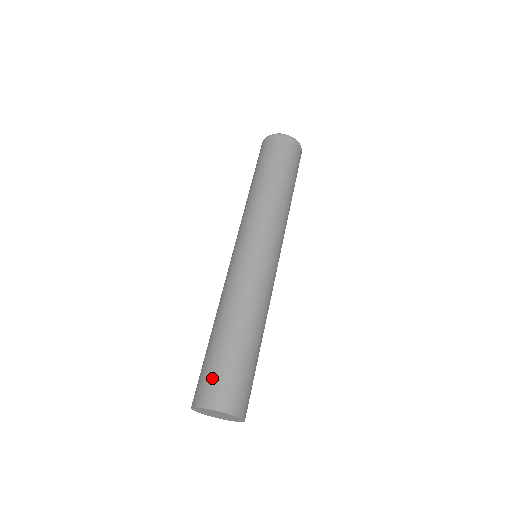
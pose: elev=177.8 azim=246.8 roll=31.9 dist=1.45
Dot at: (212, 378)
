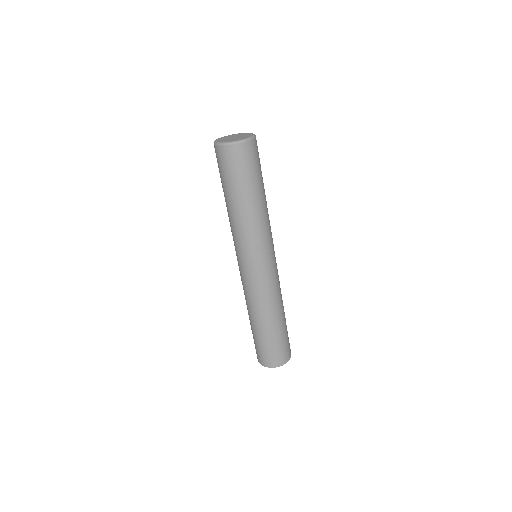
Dot at: (280, 351)
